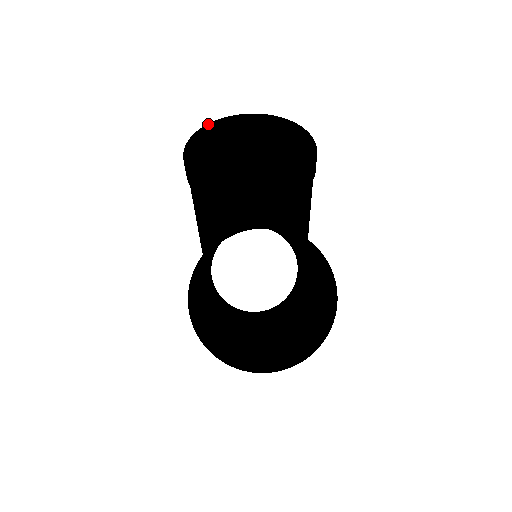
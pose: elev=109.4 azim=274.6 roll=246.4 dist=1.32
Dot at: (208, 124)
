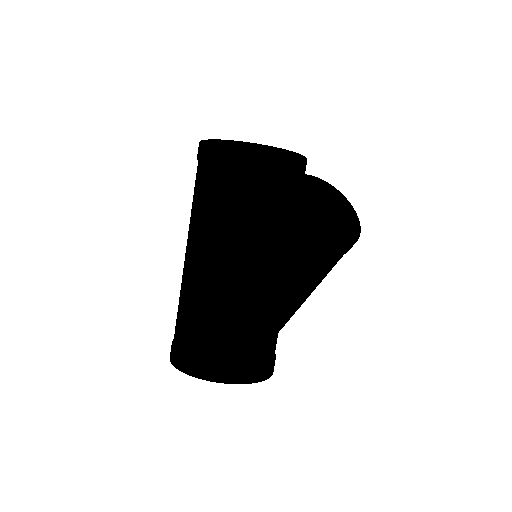
Dot at: occluded
